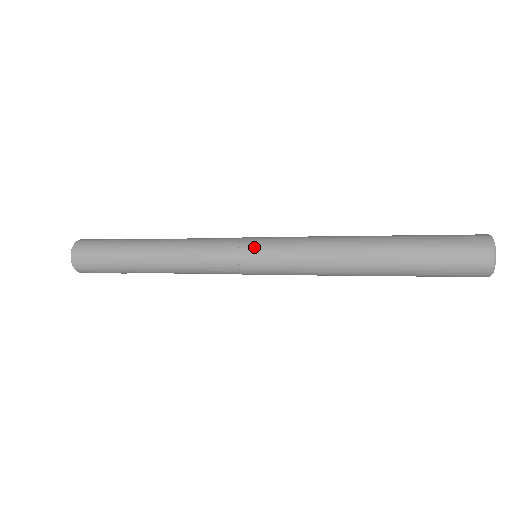
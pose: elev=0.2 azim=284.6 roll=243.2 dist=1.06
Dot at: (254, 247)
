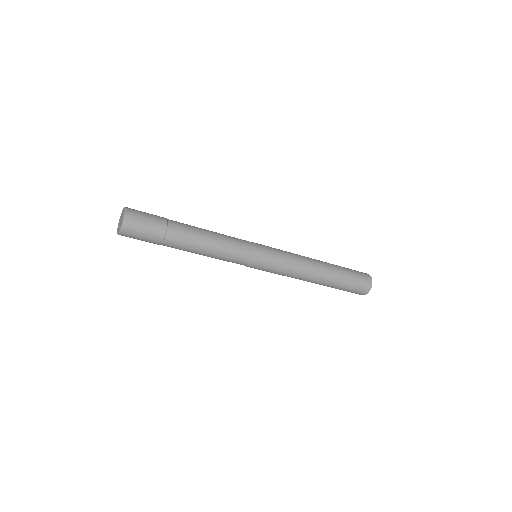
Dot at: occluded
